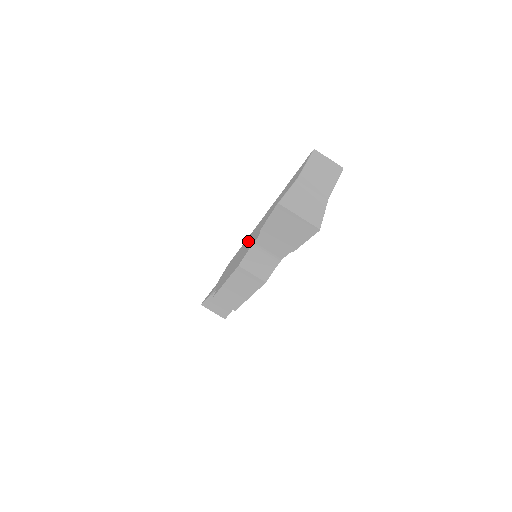
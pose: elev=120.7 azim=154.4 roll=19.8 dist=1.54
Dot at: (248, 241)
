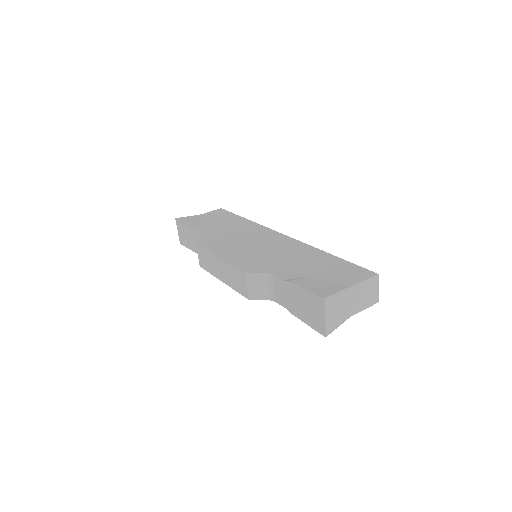
Dot at: (262, 241)
